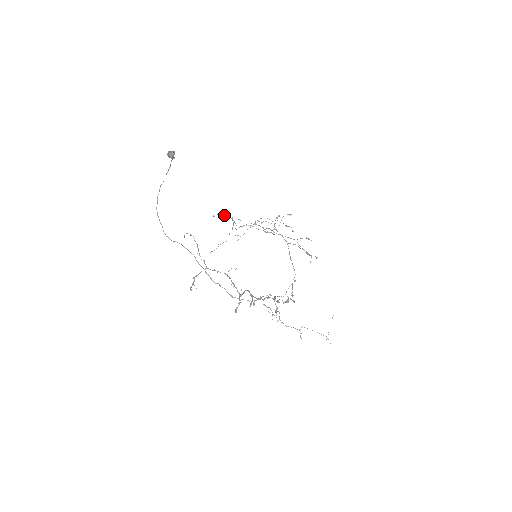
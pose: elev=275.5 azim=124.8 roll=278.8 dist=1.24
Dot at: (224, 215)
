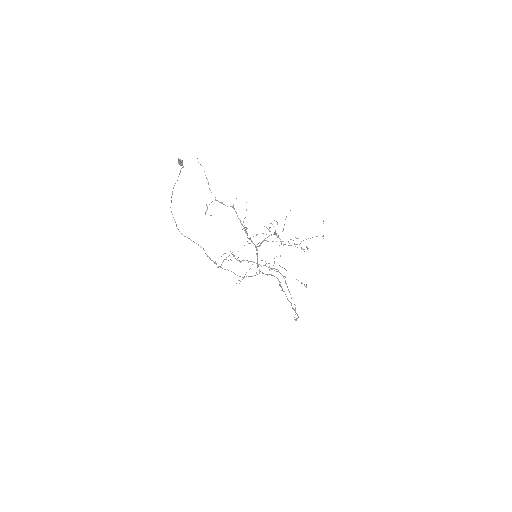
Dot at: (225, 253)
